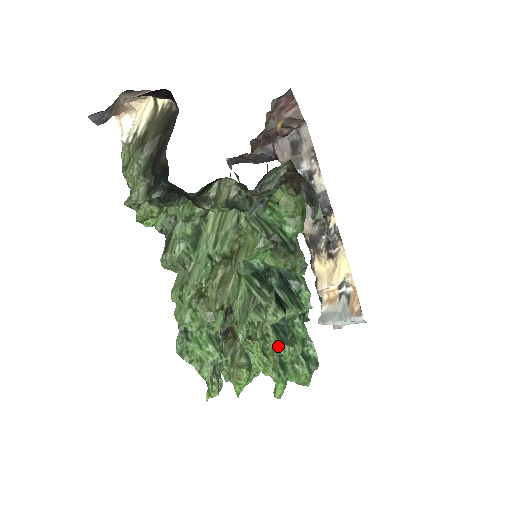
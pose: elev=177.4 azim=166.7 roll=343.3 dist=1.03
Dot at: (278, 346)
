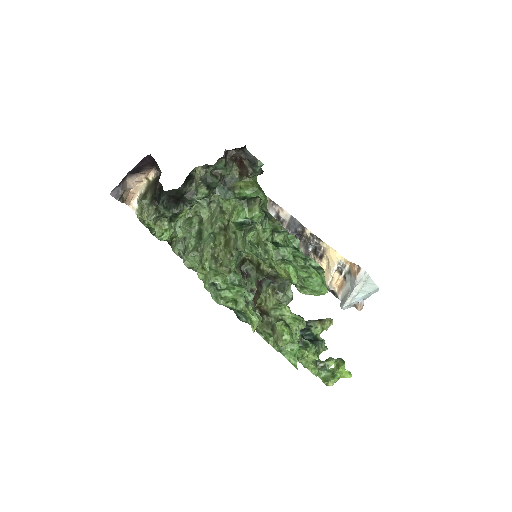
Dot at: (277, 250)
